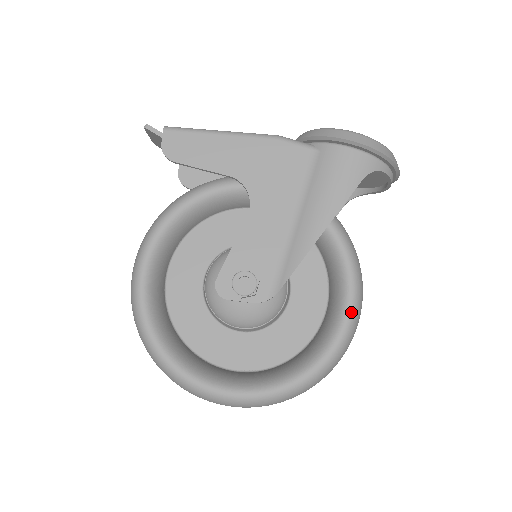
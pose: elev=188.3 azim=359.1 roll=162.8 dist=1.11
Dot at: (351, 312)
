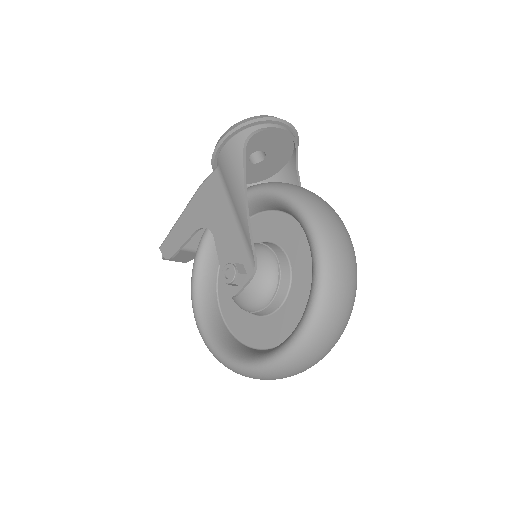
Dot at: (307, 220)
